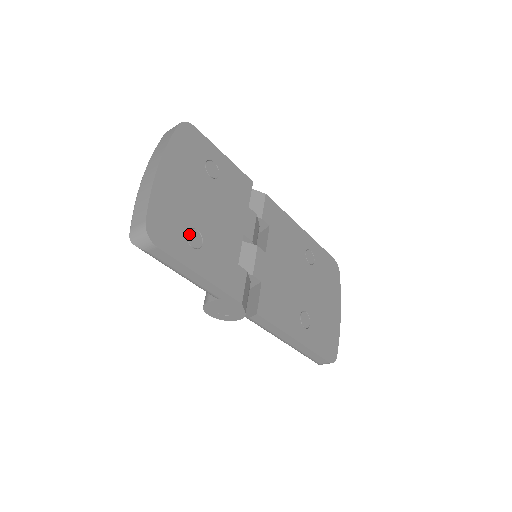
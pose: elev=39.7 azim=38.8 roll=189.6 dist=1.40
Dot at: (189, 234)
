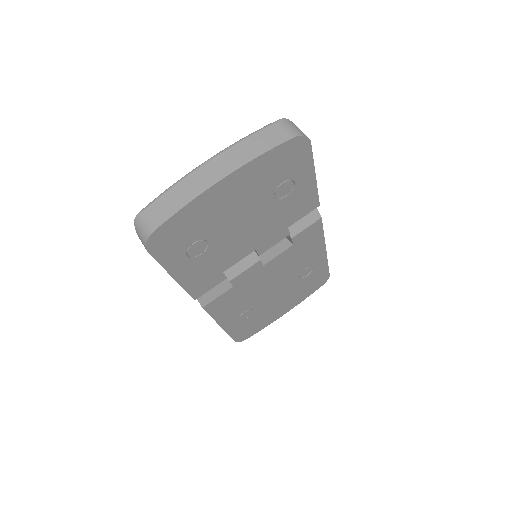
Dot at: (195, 244)
